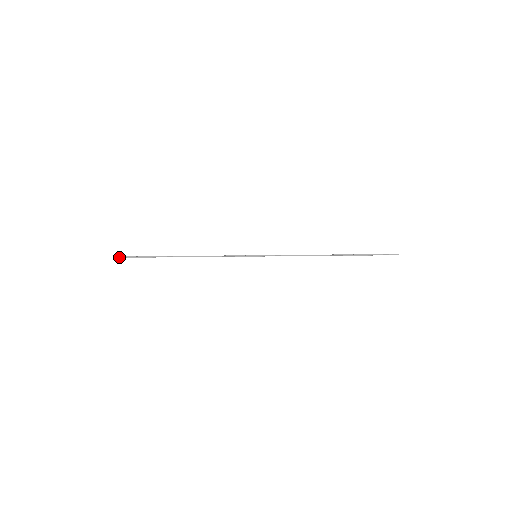
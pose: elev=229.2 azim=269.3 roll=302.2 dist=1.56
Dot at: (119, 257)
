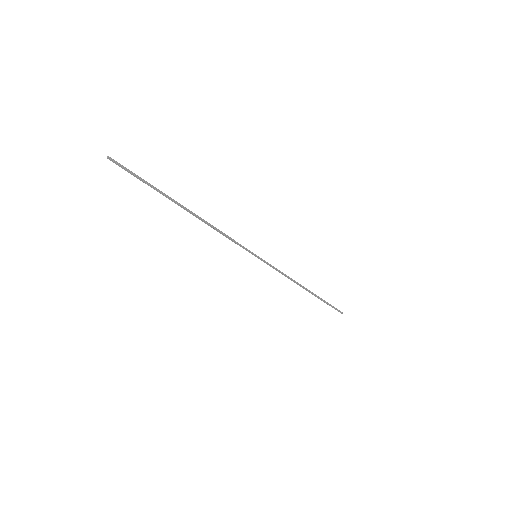
Dot at: (114, 162)
